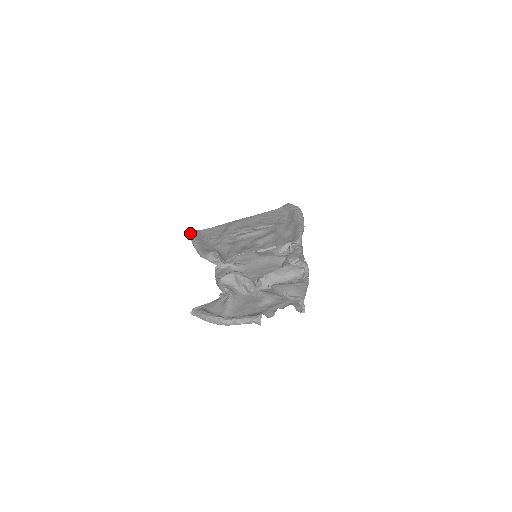
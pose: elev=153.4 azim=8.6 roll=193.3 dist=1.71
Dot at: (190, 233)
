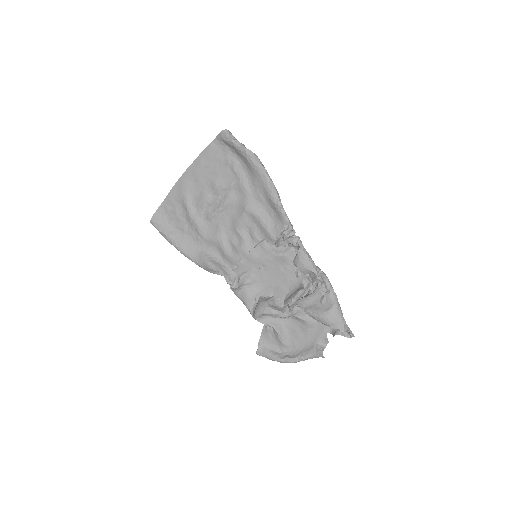
Dot at: occluded
